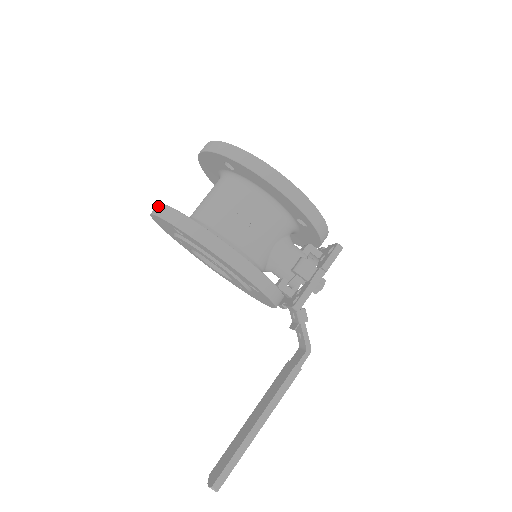
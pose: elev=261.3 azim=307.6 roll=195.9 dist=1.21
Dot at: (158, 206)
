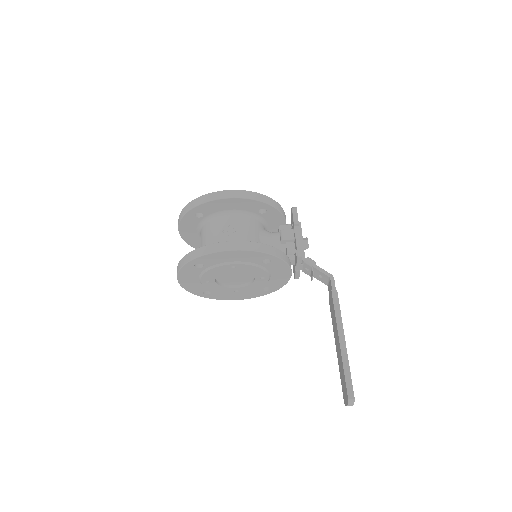
Dot at: (177, 267)
